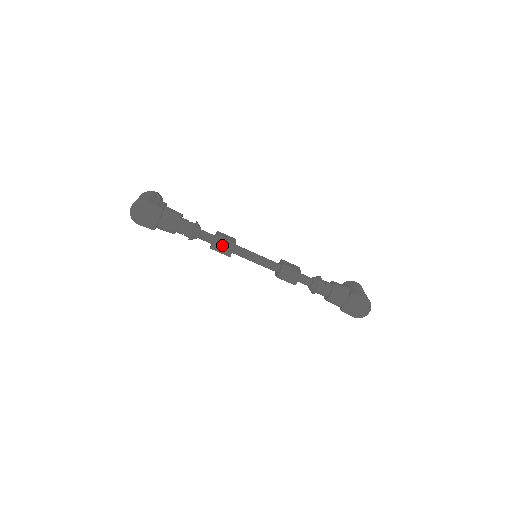
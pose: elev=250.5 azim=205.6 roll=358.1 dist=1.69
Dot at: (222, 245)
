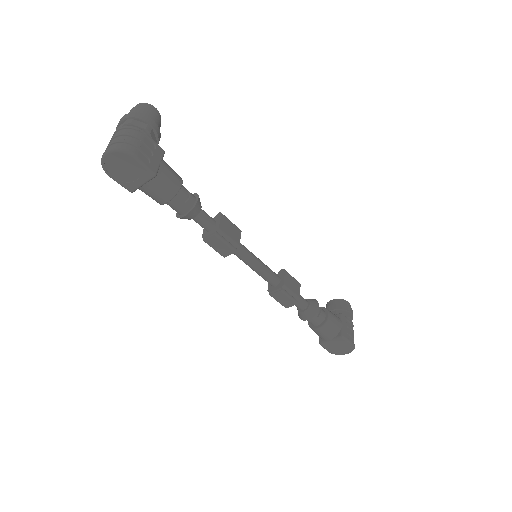
Dot at: (220, 244)
